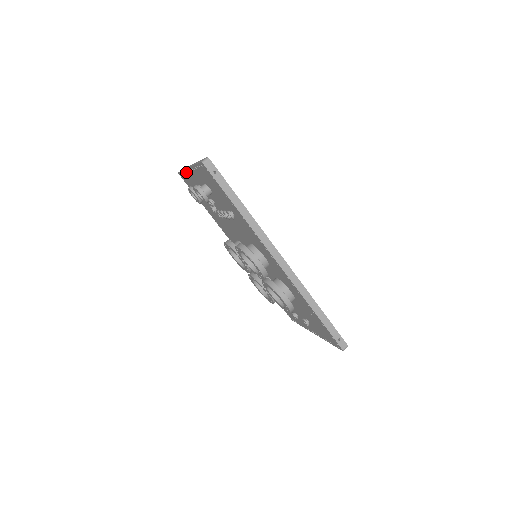
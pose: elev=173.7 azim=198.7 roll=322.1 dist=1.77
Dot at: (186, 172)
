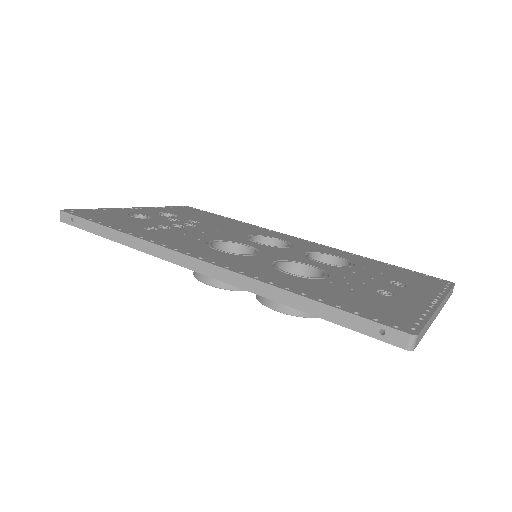
Dot at: occluded
